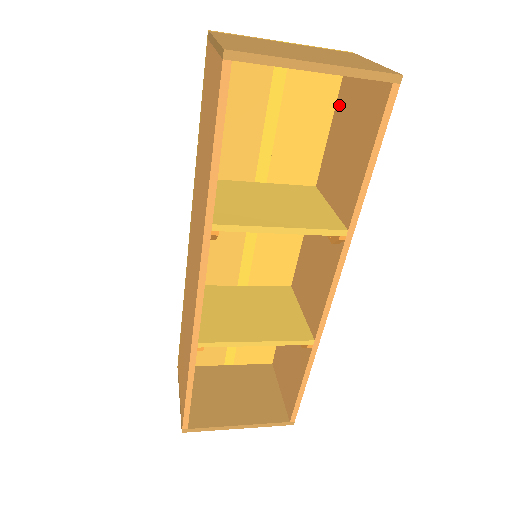
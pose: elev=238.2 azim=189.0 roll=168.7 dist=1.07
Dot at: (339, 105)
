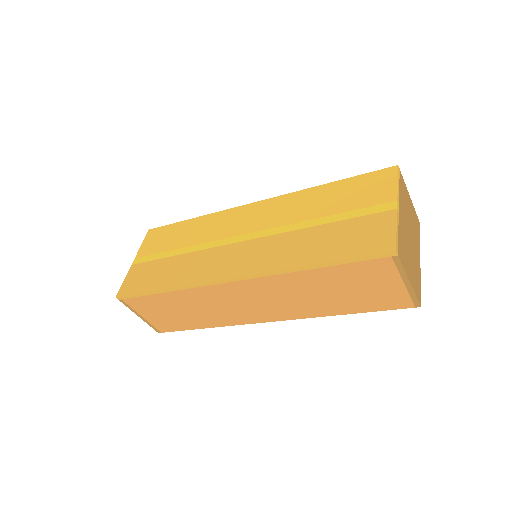
Dot at: occluded
